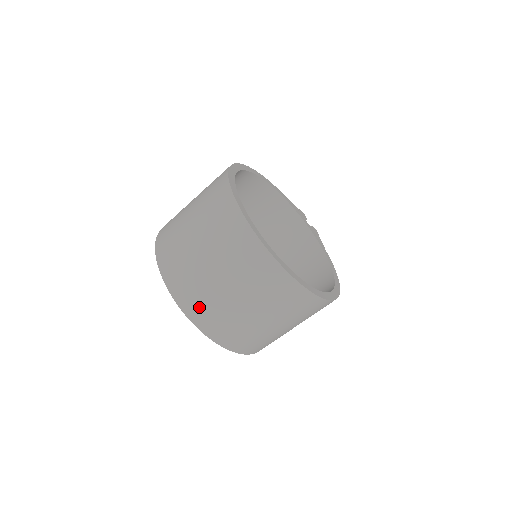
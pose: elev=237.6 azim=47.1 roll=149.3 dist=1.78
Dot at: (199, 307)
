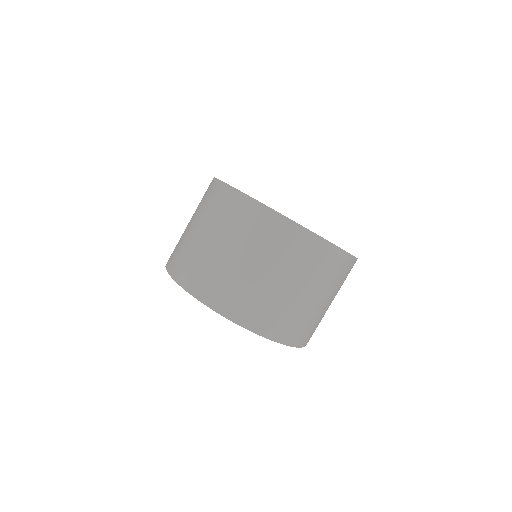
Dot at: (288, 327)
